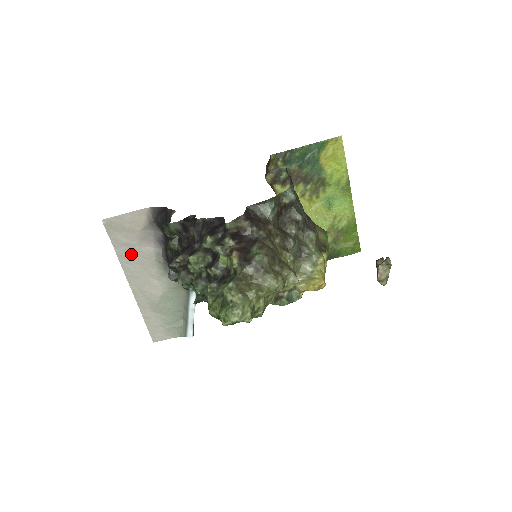
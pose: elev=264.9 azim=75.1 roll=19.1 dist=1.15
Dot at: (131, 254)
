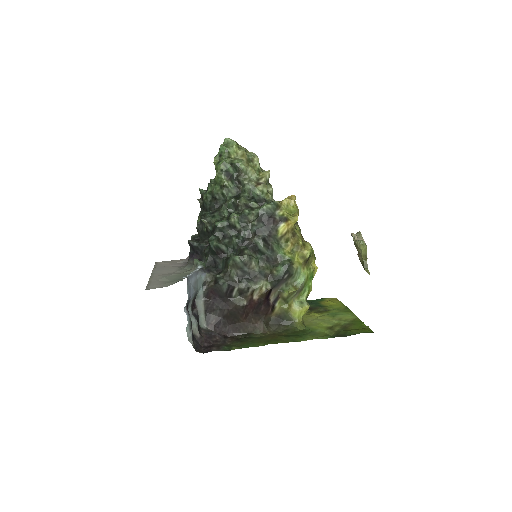
Dot at: (164, 268)
